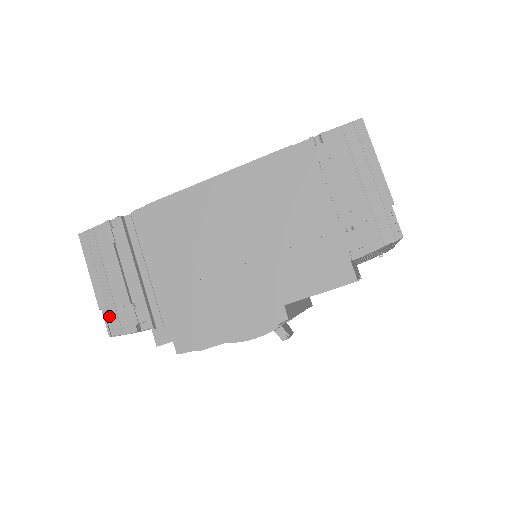
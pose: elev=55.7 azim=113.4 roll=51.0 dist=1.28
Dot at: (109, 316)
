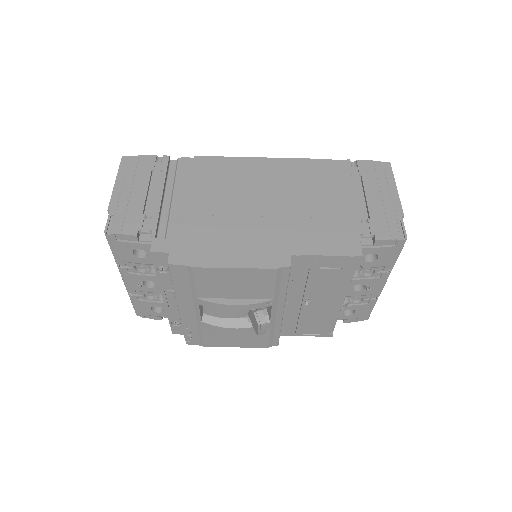
Dot at: (115, 217)
